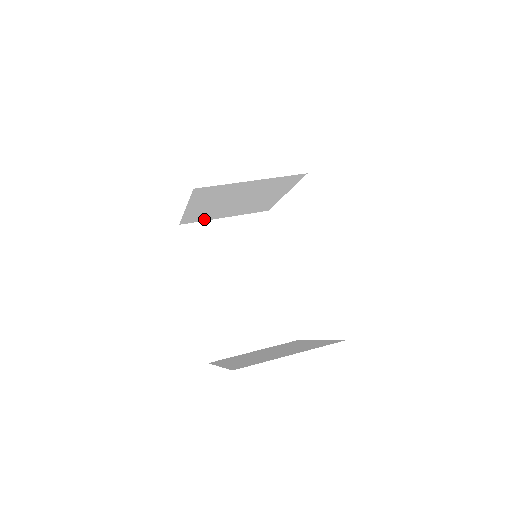
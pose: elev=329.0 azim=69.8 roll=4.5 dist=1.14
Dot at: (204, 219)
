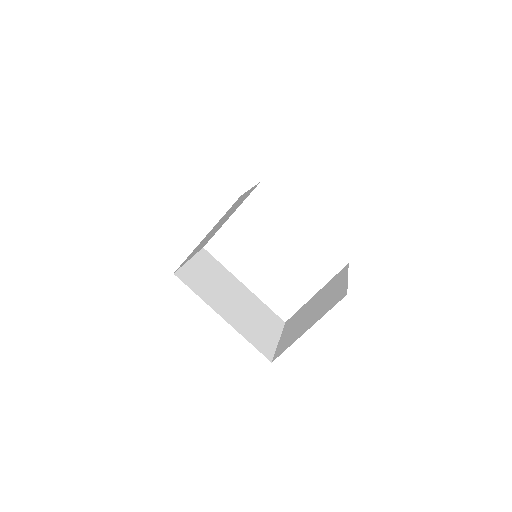
Dot at: (185, 262)
